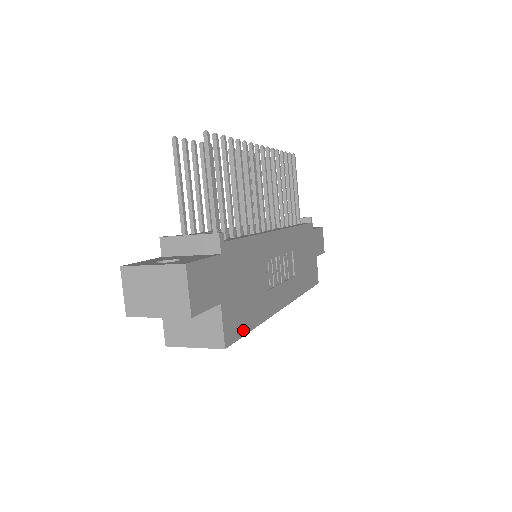
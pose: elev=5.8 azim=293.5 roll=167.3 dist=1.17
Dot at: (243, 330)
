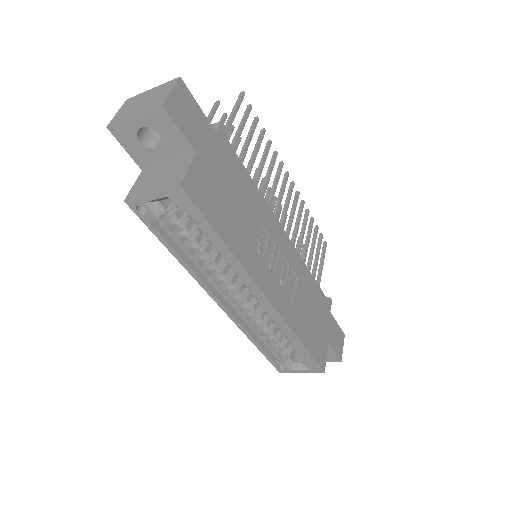
Dot at: (209, 215)
